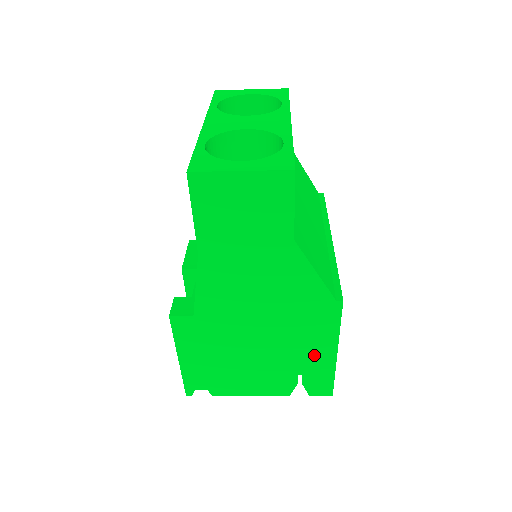
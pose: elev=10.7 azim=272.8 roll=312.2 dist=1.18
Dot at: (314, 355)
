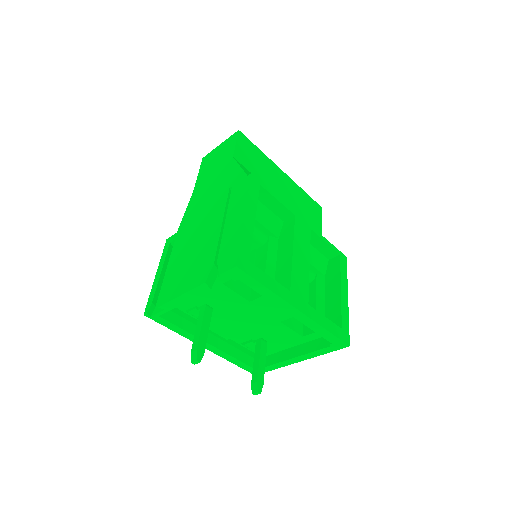
Dot at: (230, 226)
